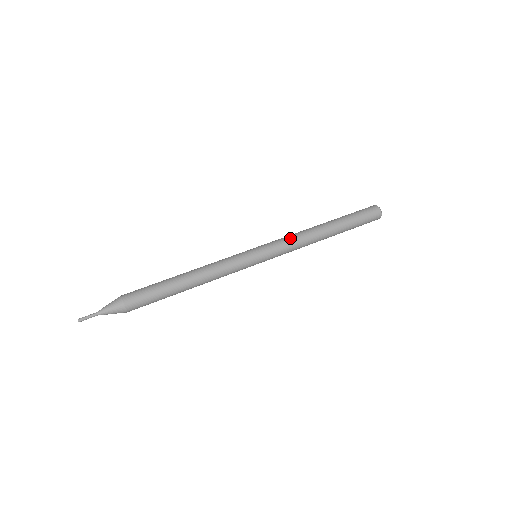
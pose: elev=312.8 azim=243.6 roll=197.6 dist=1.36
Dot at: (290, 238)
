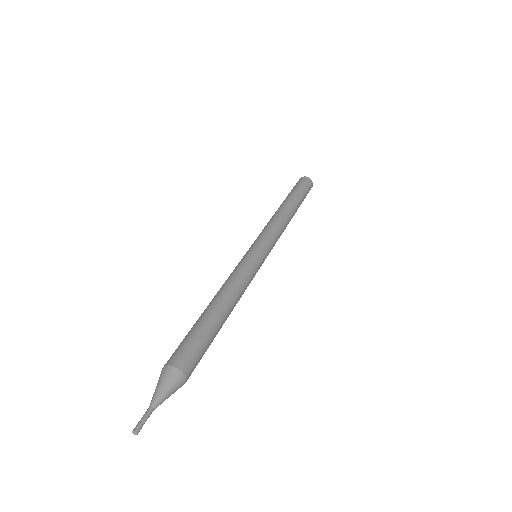
Dot at: (272, 225)
